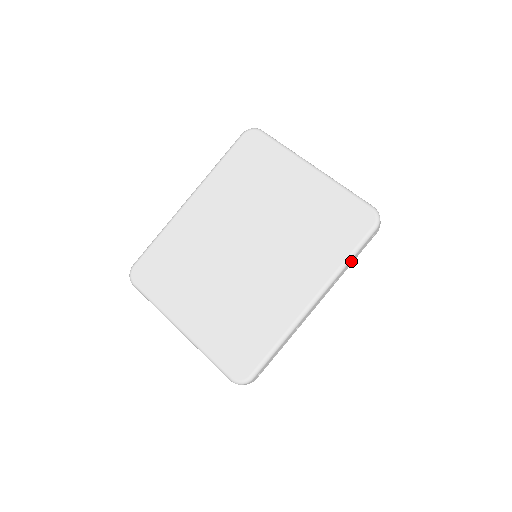
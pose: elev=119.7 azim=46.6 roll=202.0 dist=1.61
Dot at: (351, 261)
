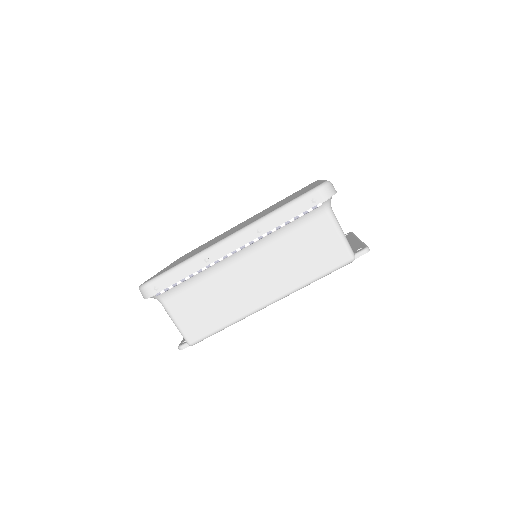
Dot at: (282, 216)
